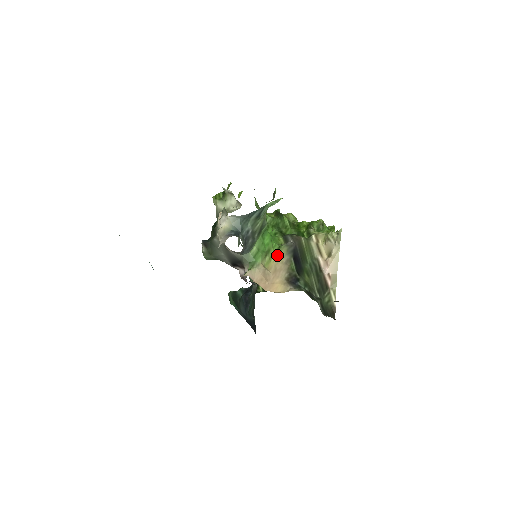
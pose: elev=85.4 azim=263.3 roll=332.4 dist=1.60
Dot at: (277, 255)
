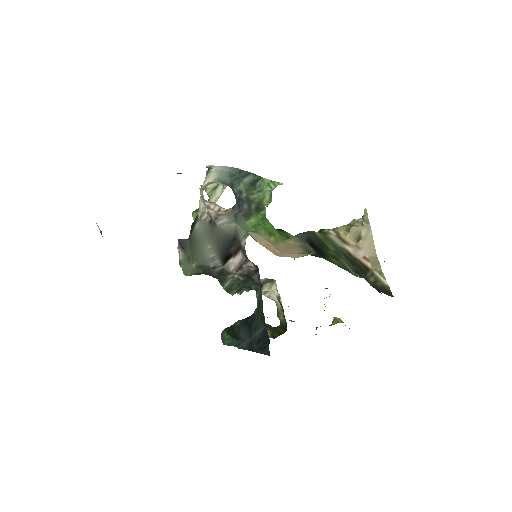
Dot at: (286, 241)
